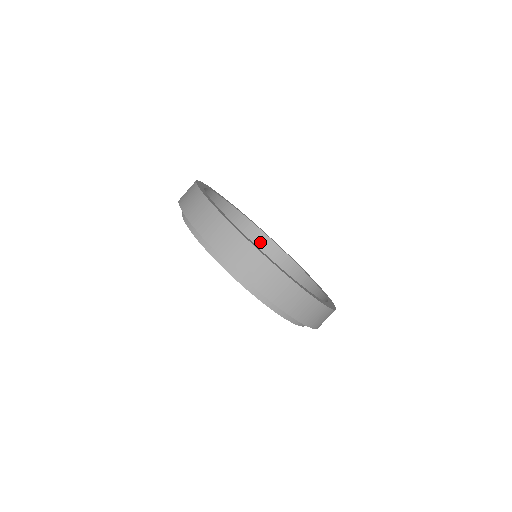
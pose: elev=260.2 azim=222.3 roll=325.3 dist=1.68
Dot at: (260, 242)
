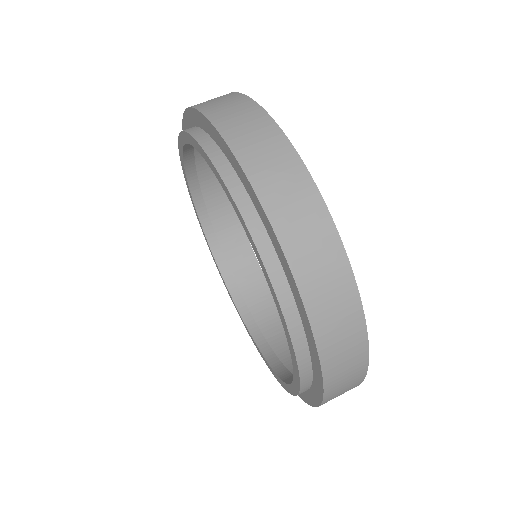
Dot at: (272, 320)
